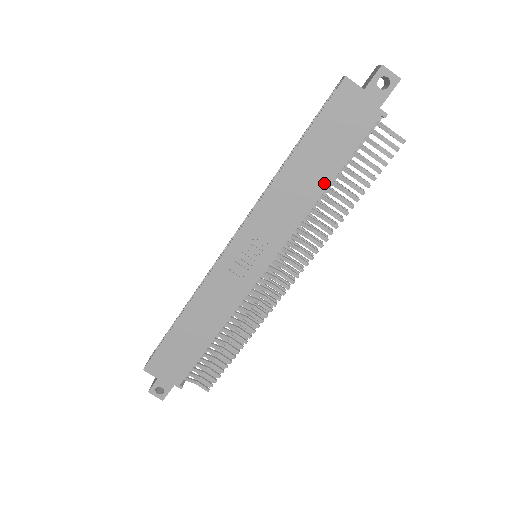
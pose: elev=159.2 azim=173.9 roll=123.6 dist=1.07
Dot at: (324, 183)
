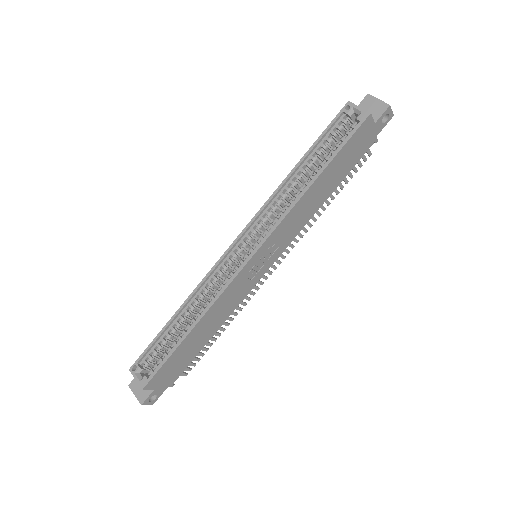
Dot at: (328, 194)
